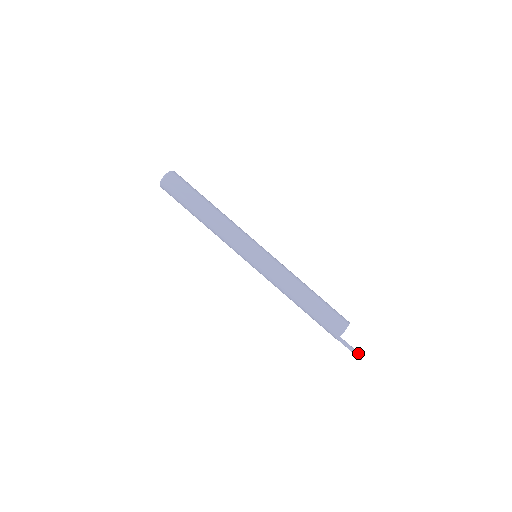
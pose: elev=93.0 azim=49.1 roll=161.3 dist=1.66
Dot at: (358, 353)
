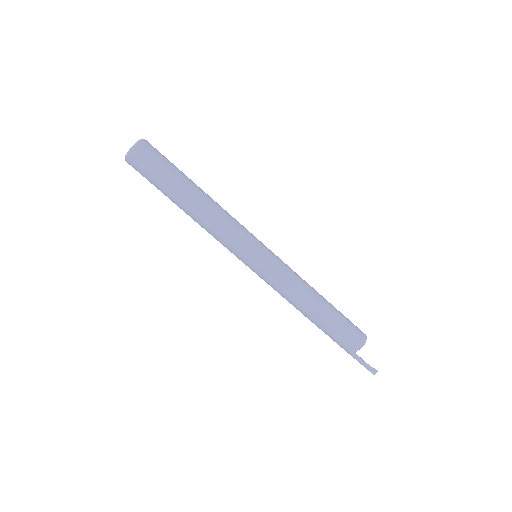
Dot at: (372, 368)
